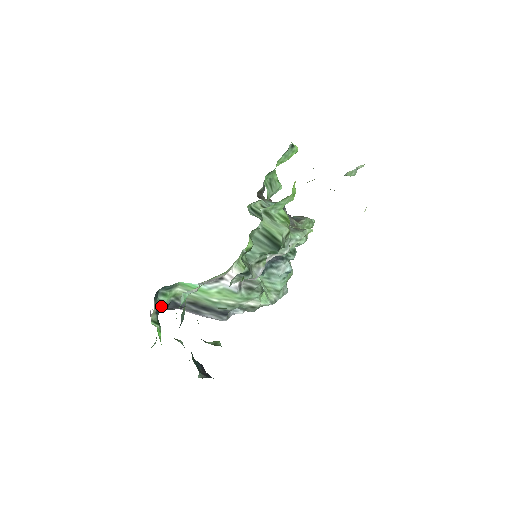
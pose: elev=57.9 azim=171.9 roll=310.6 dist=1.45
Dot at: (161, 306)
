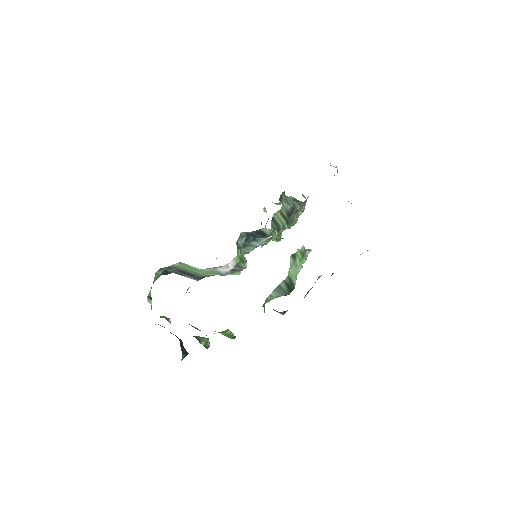
Dot at: (156, 279)
